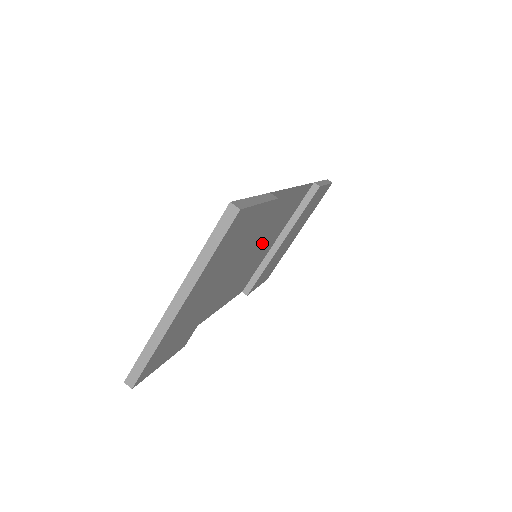
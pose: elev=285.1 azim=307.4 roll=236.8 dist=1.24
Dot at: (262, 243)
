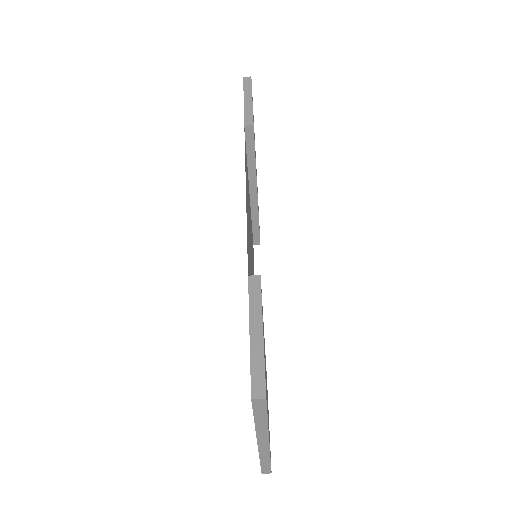
Dot at: (250, 236)
